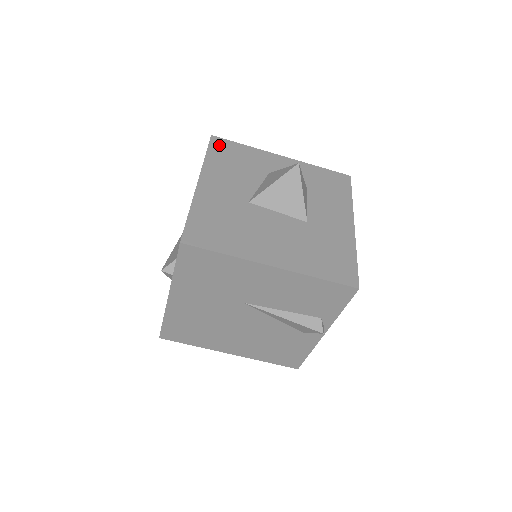
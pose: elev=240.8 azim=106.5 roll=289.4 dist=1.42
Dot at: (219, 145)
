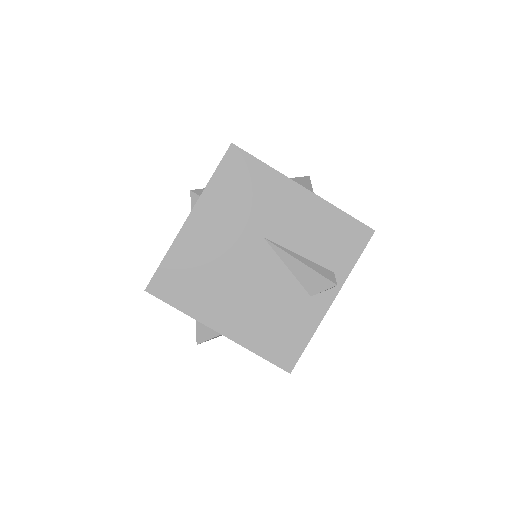
Dot at: occluded
